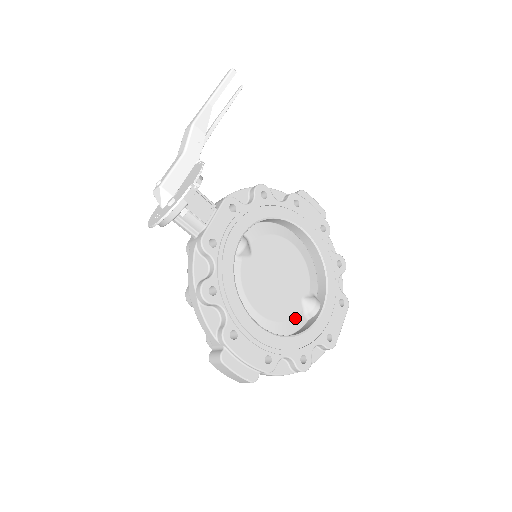
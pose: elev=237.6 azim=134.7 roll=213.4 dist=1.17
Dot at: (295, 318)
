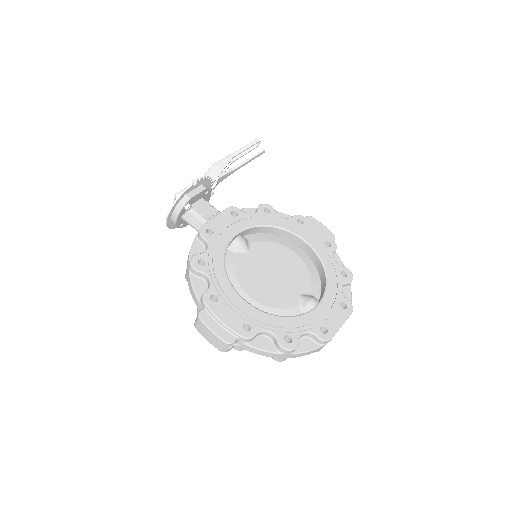
Dot at: (288, 309)
